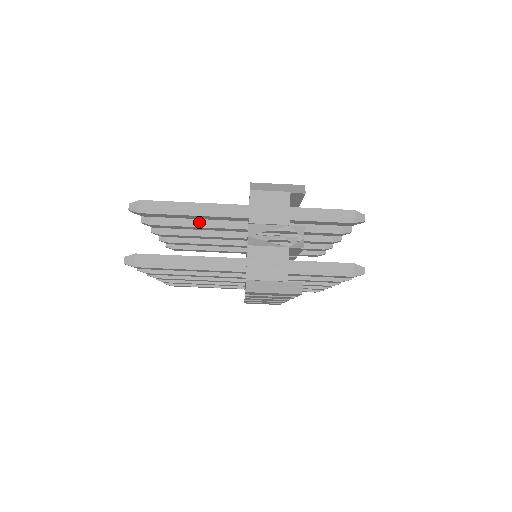
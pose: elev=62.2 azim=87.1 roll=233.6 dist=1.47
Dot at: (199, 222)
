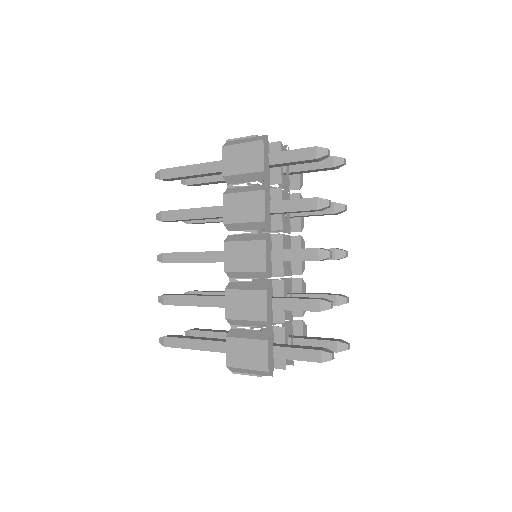
Dot at: occluded
